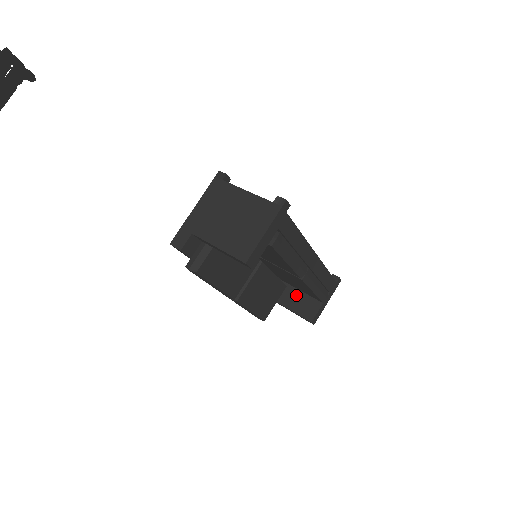
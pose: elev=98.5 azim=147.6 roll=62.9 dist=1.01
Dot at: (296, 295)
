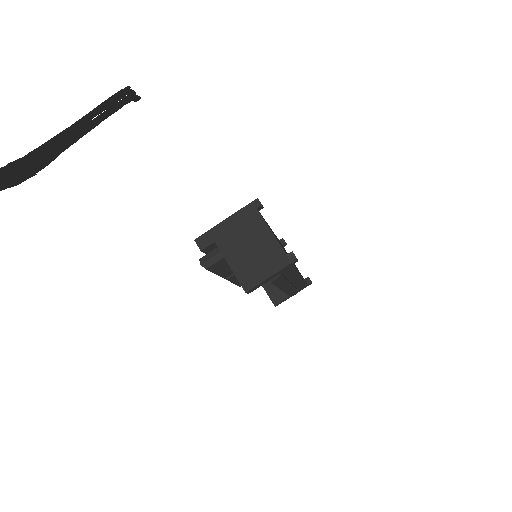
Dot at: occluded
